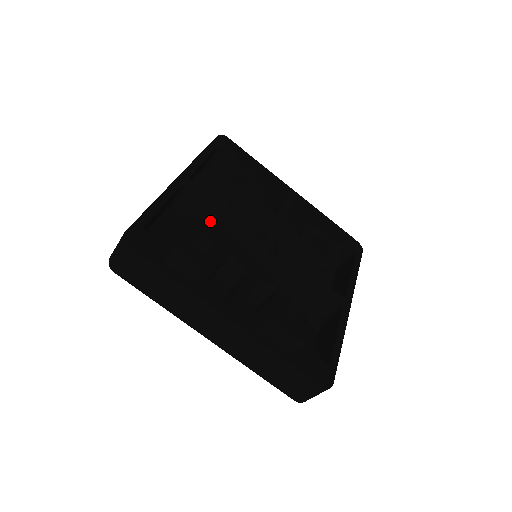
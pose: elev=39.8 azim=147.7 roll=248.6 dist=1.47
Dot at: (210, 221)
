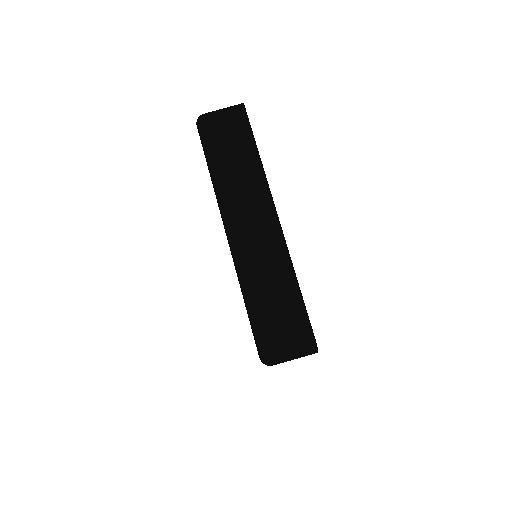
Dot at: occluded
